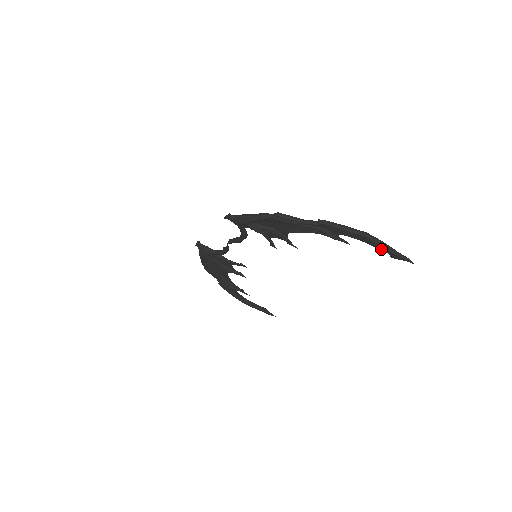
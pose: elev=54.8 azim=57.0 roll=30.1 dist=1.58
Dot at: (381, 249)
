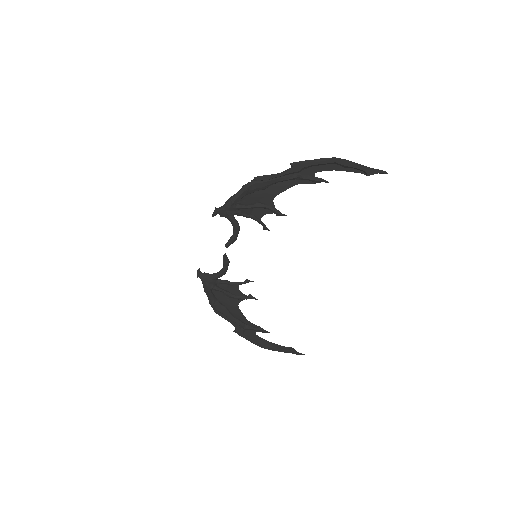
Dot at: (354, 171)
